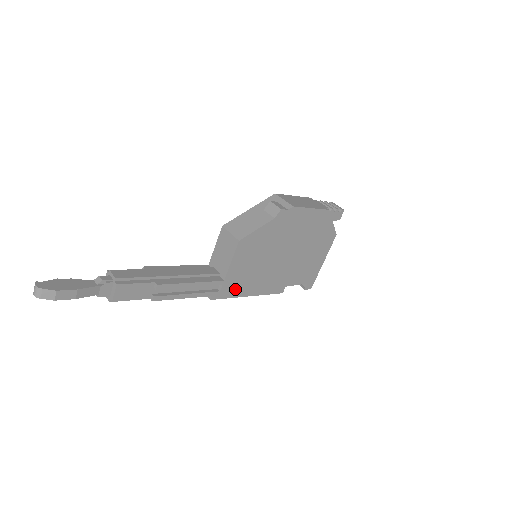
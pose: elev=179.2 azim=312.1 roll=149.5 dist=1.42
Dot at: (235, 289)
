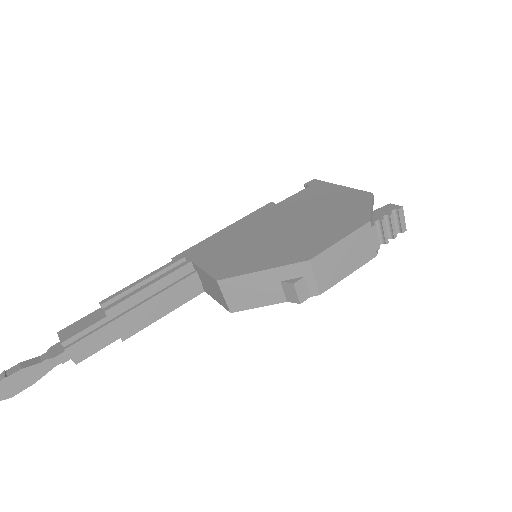
Dot at: occluded
